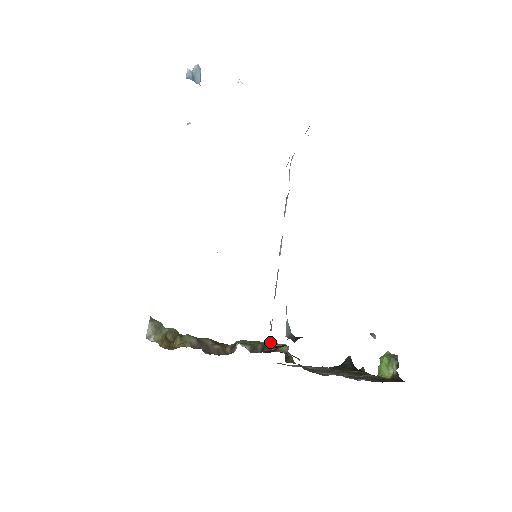
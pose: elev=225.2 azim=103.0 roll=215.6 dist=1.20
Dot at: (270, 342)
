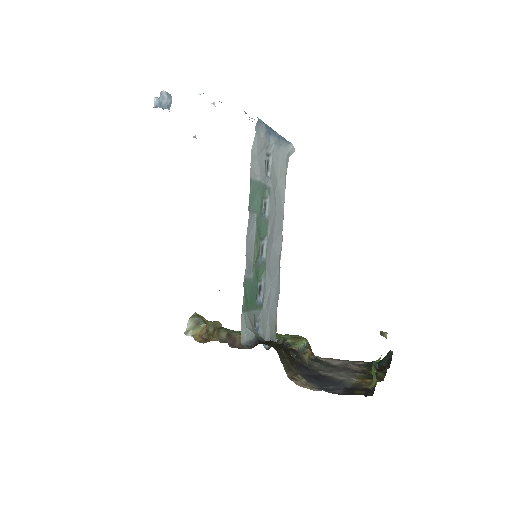
Dot at: occluded
